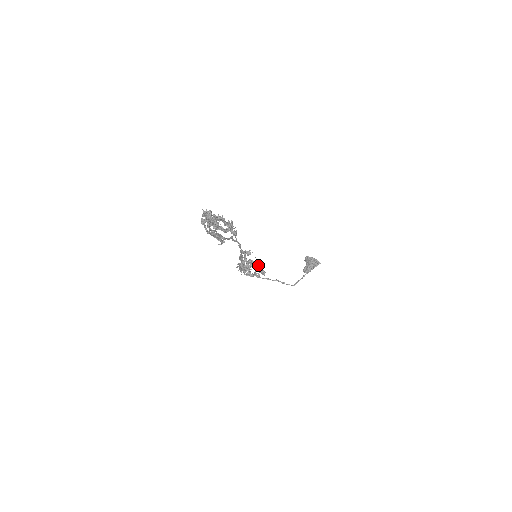
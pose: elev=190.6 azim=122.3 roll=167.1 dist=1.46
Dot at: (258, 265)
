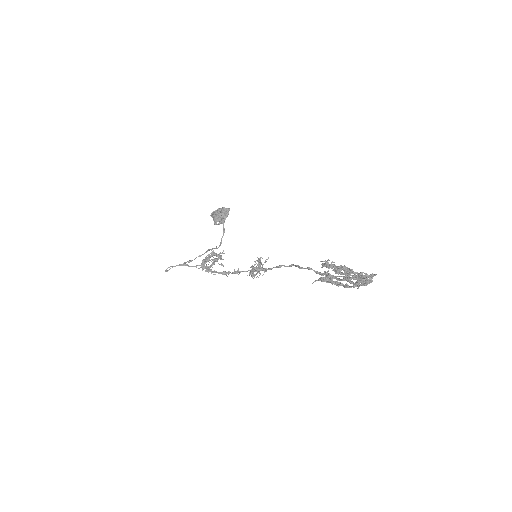
Dot at: occluded
